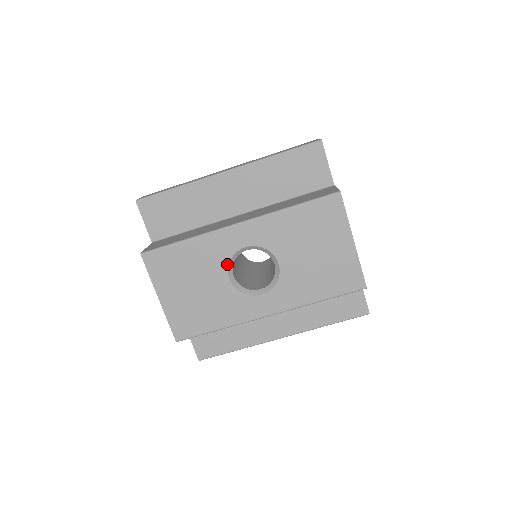
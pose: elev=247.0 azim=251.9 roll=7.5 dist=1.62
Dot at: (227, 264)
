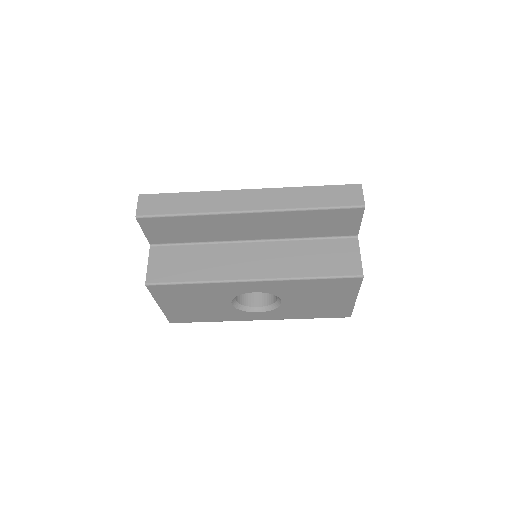
Dot at: (233, 298)
